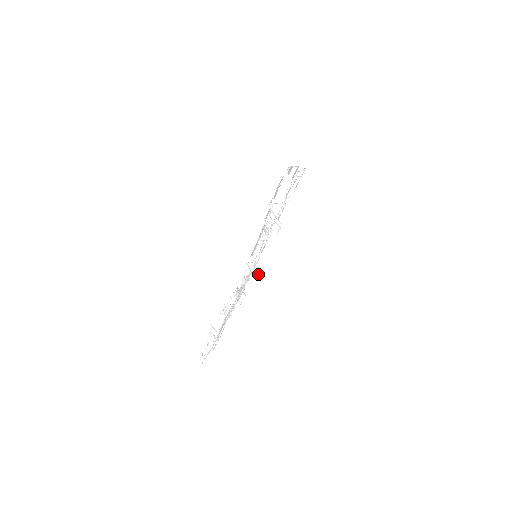
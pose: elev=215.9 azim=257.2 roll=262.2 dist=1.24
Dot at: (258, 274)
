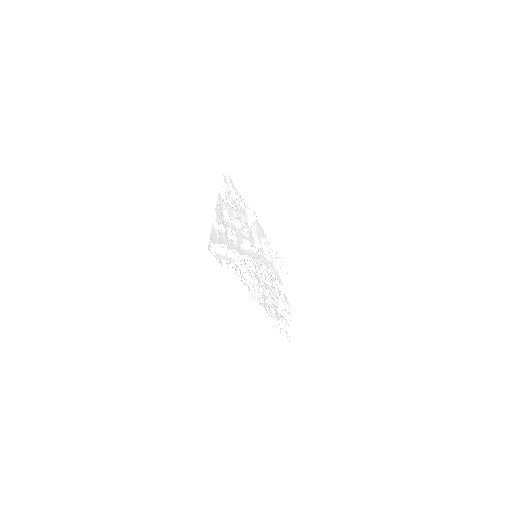
Dot at: (274, 239)
